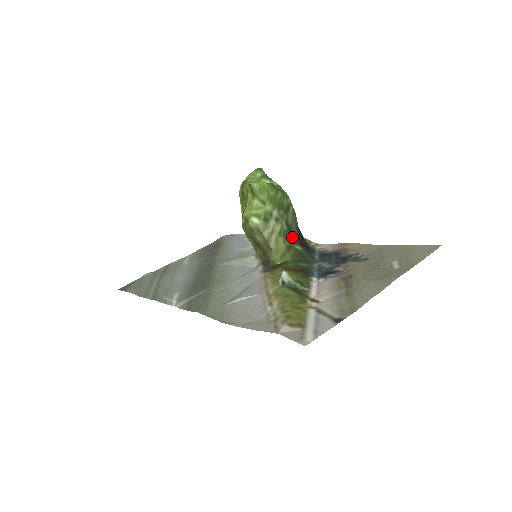
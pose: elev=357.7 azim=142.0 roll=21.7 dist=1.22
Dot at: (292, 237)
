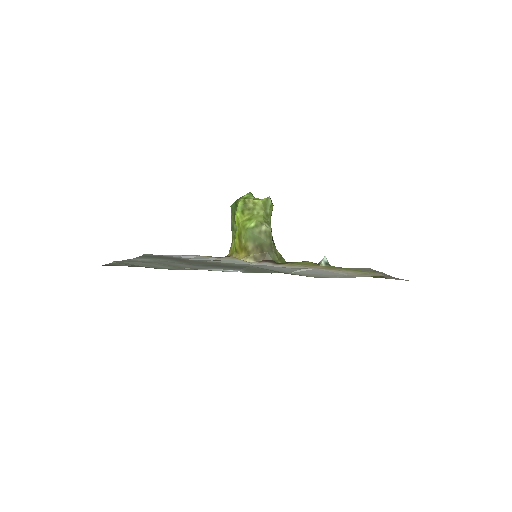
Dot at: occluded
